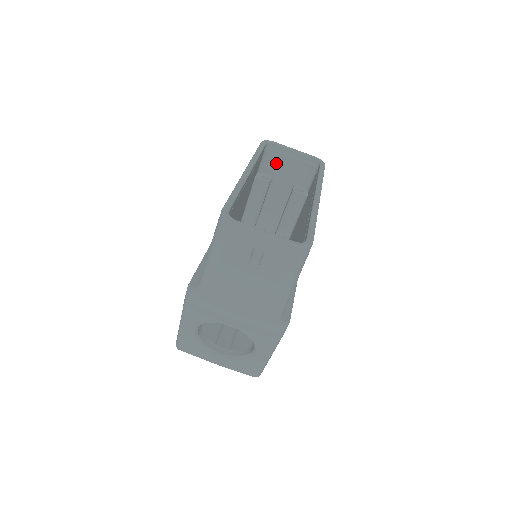
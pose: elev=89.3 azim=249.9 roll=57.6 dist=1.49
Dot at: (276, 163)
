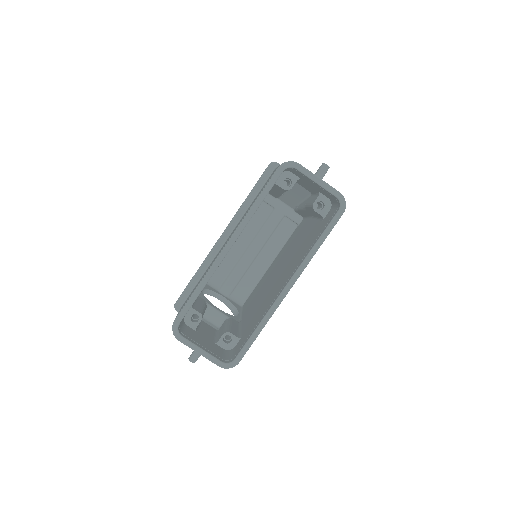
Dot at: (300, 175)
